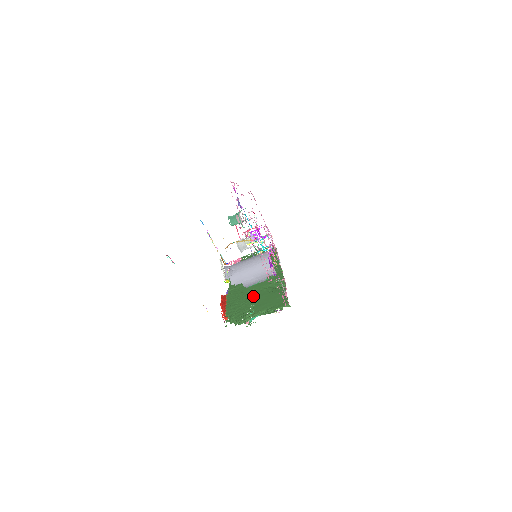
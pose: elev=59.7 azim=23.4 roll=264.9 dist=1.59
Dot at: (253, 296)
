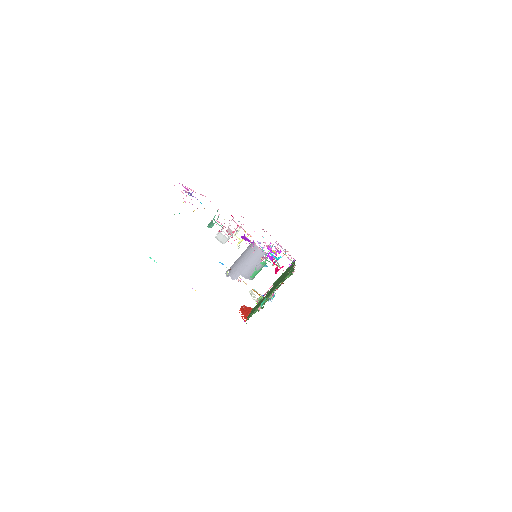
Dot at: occluded
